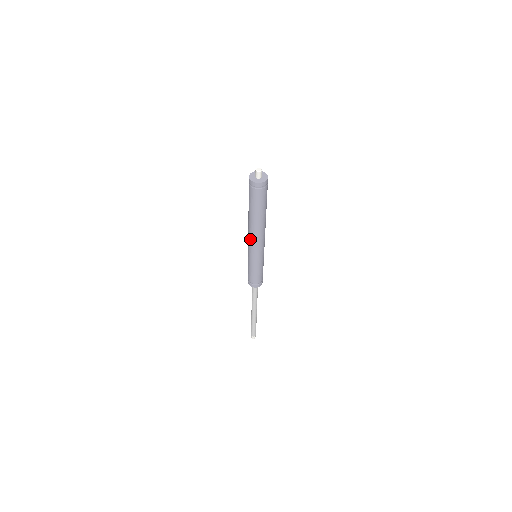
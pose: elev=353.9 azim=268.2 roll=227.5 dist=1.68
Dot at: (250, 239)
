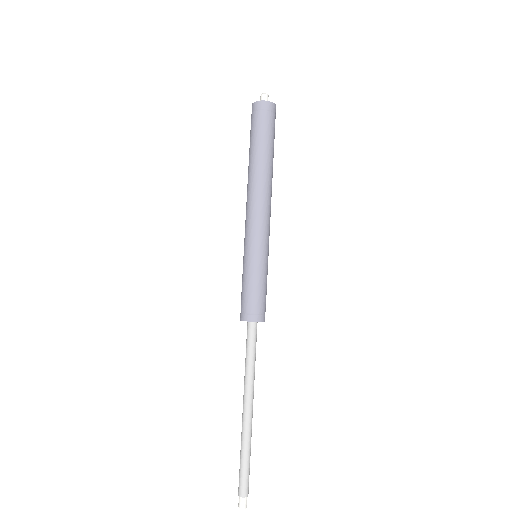
Dot at: (254, 208)
